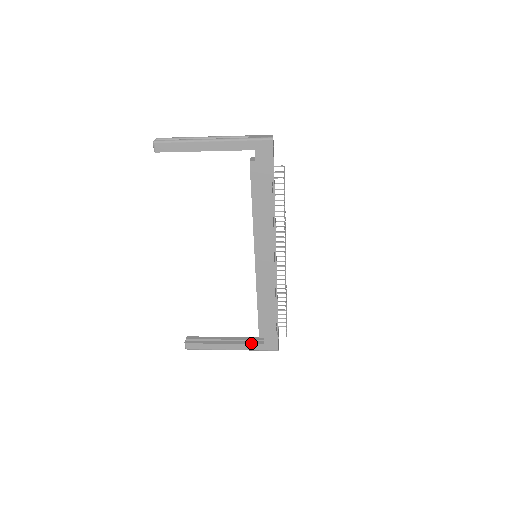
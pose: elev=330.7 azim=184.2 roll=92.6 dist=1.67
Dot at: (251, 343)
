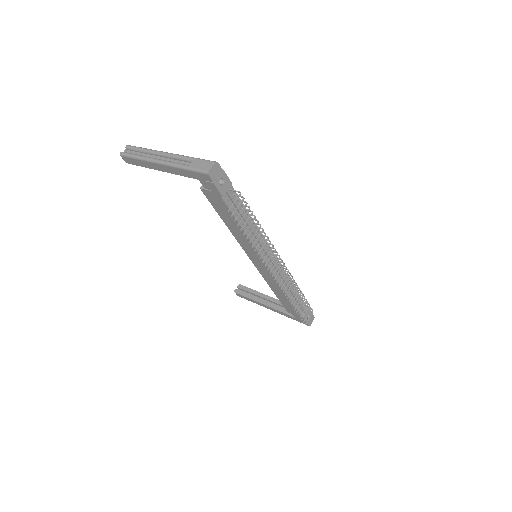
Dot at: (284, 312)
